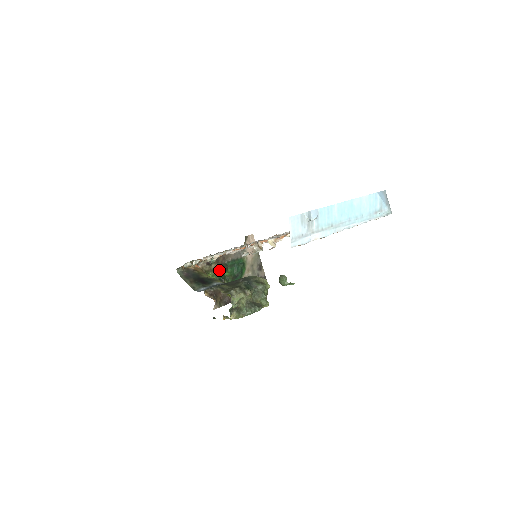
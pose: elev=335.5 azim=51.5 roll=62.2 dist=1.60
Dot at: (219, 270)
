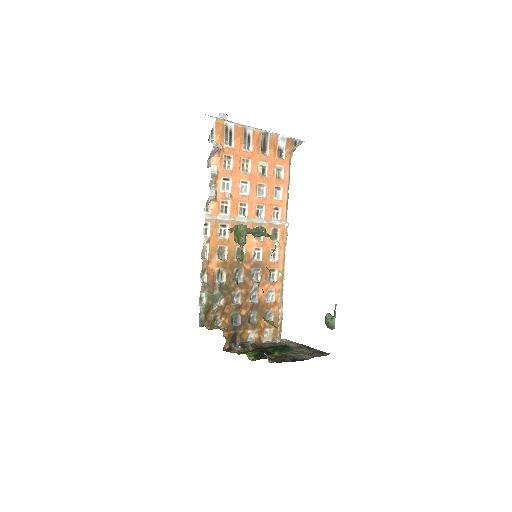
Dot at: (259, 348)
